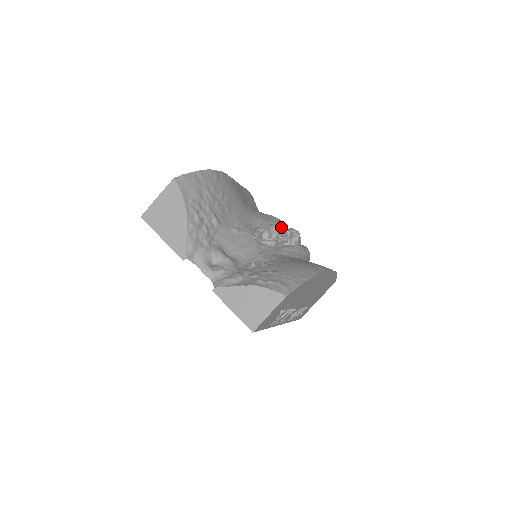
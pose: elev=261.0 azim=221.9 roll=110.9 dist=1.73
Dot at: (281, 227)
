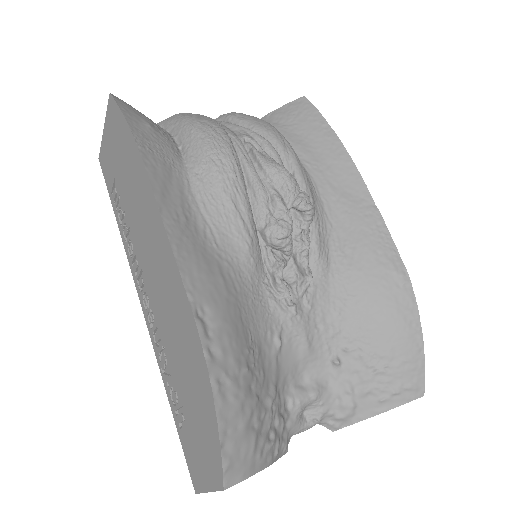
Dot at: (289, 231)
